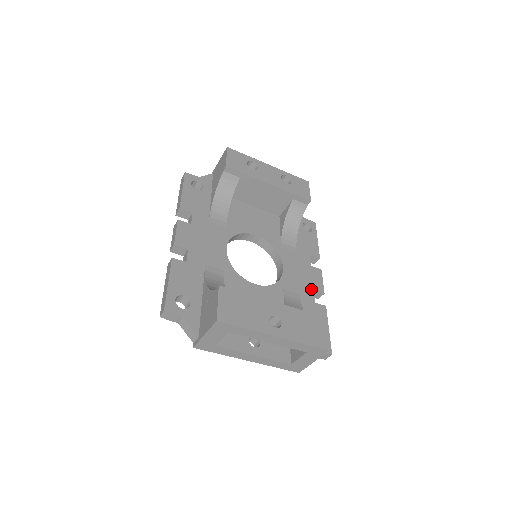
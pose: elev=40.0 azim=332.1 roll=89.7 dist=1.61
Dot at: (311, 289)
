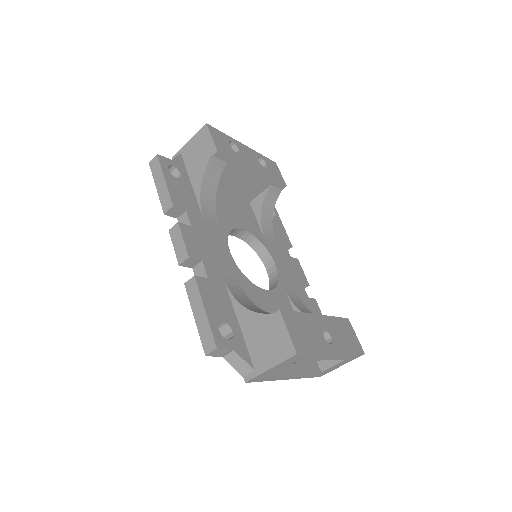
Dot at: (300, 283)
